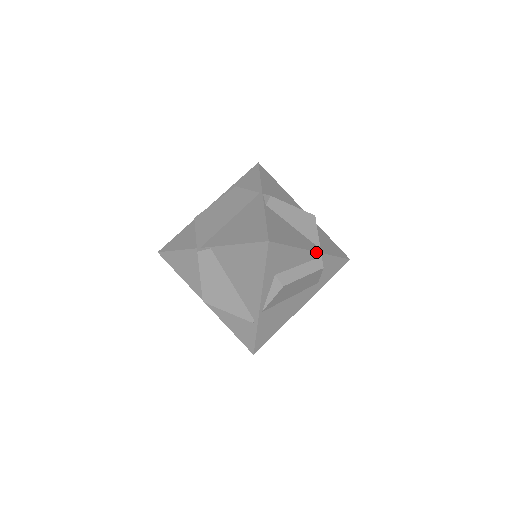
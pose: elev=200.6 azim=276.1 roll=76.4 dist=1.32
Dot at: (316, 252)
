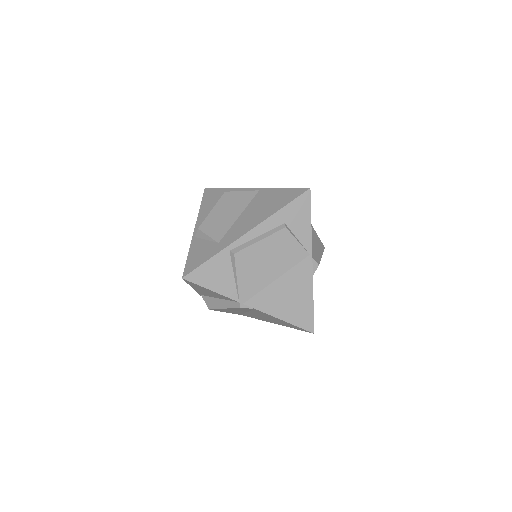
Dot at: occluded
